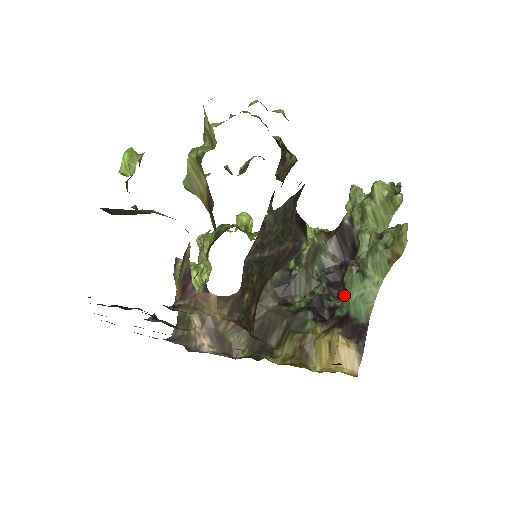
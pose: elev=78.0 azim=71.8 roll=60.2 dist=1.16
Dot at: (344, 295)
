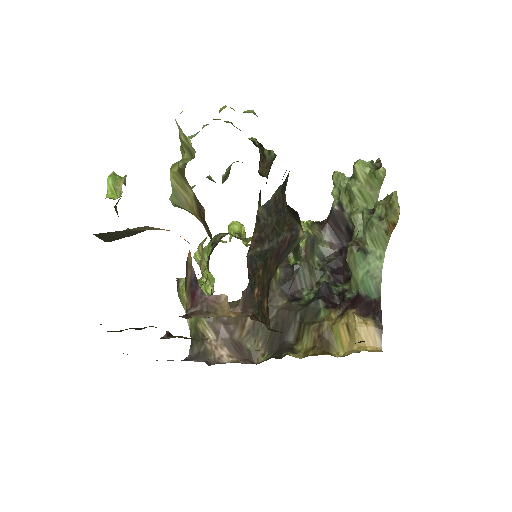
Dot at: (350, 278)
